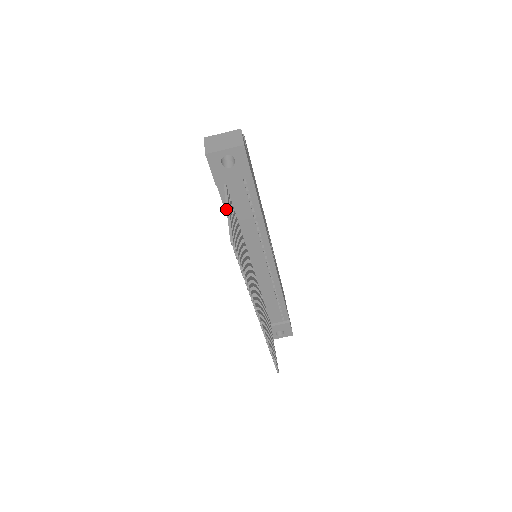
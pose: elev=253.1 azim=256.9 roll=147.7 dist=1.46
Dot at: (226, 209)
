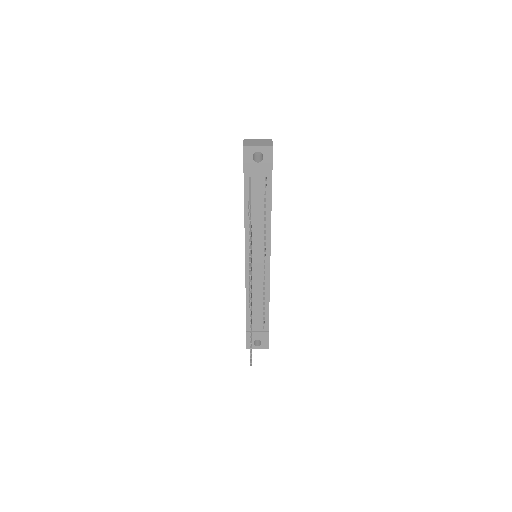
Dot at: (245, 200)
